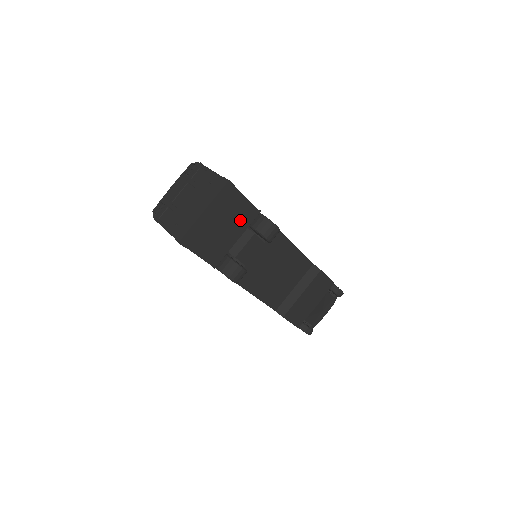
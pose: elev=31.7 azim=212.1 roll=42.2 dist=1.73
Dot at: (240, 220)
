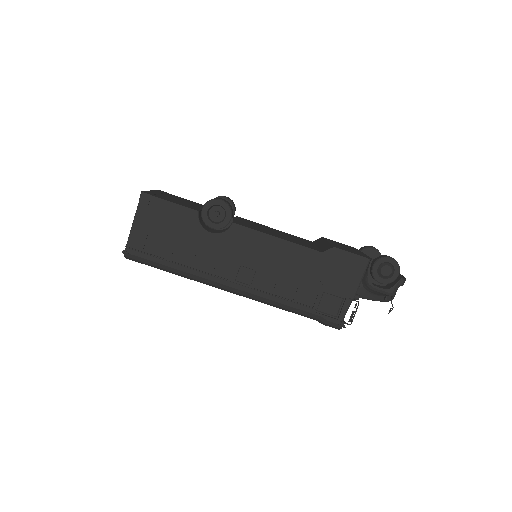
Dot at: occluded
